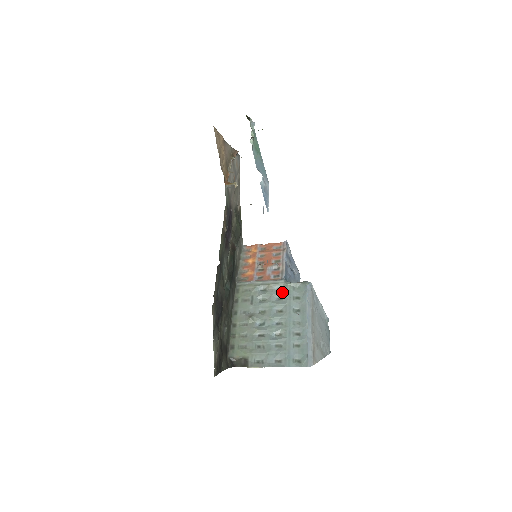
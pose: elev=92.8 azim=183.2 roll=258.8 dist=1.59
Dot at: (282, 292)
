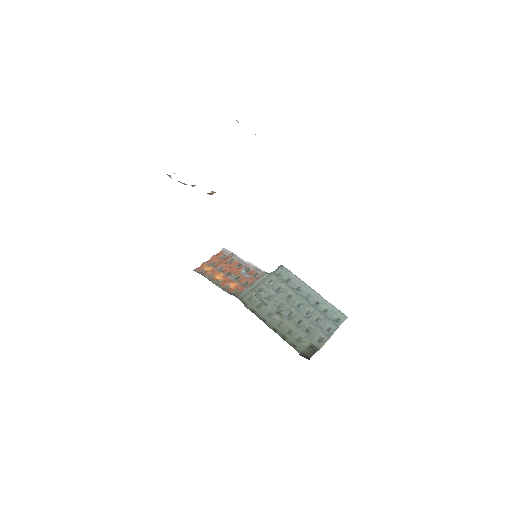
Dot at: (276, 282)
